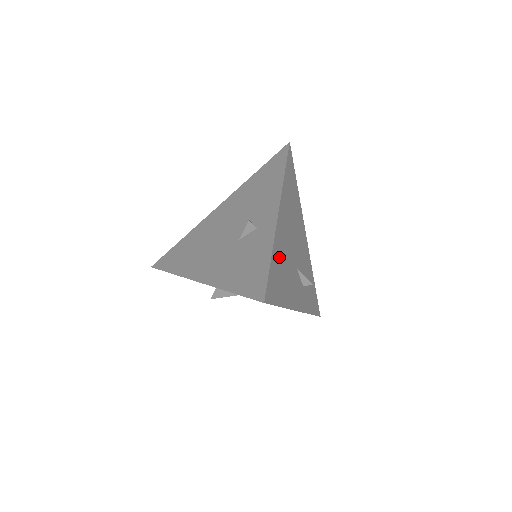
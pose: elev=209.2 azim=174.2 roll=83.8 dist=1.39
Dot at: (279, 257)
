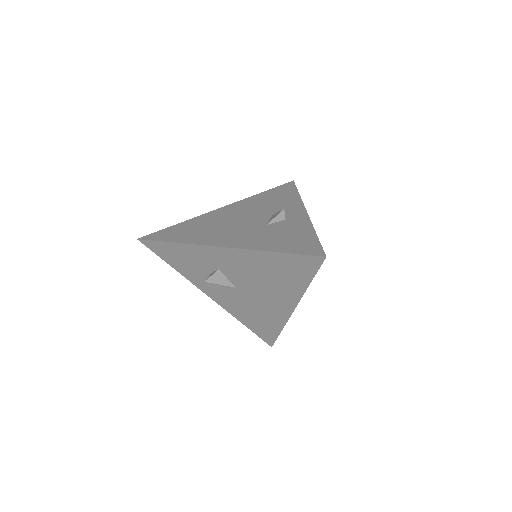
Dot at: occluded
